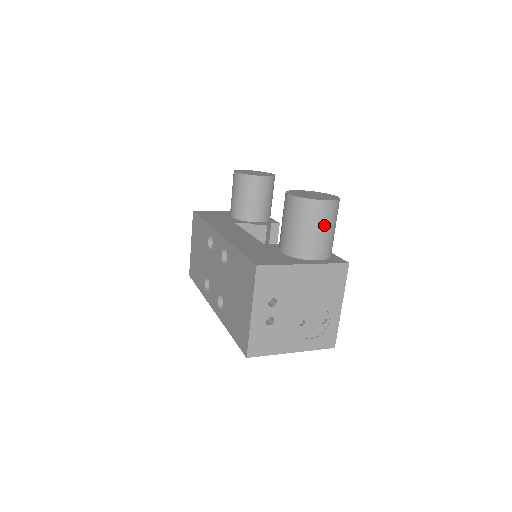
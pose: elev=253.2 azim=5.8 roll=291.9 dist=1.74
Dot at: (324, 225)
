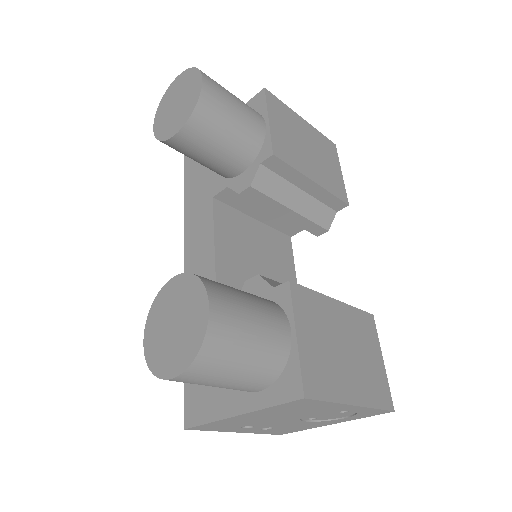
Dot at: (214, 383)
